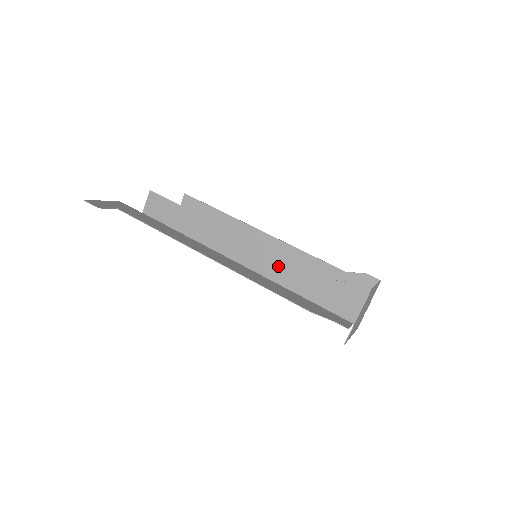
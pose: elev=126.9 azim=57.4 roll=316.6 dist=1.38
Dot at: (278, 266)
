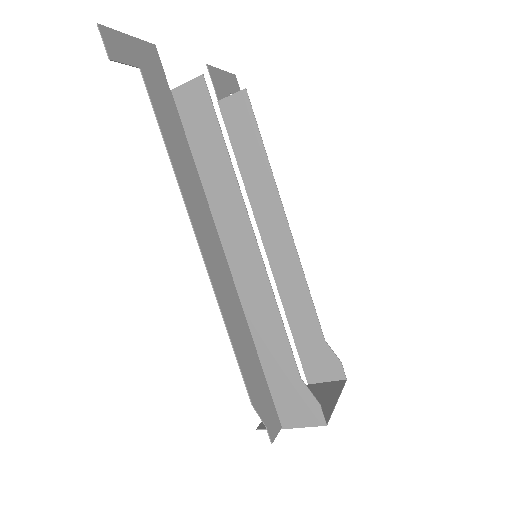
Dot at: (265, 313)
